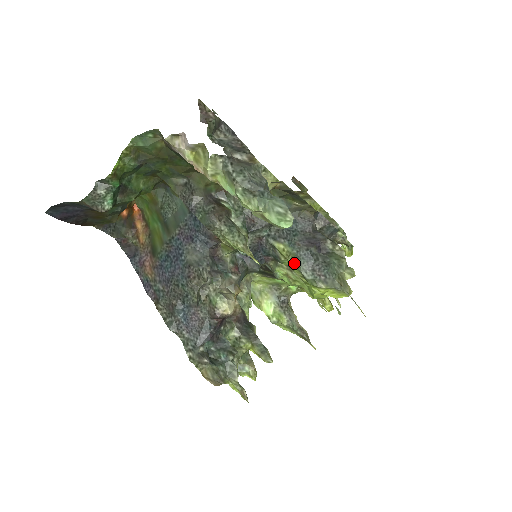
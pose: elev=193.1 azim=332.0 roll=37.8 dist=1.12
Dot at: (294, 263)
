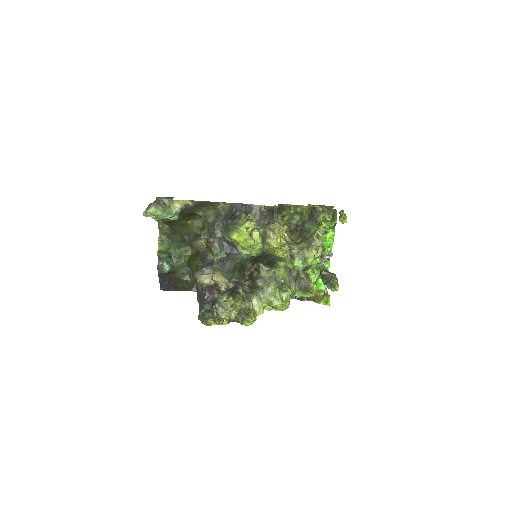
Dot at: occluded
